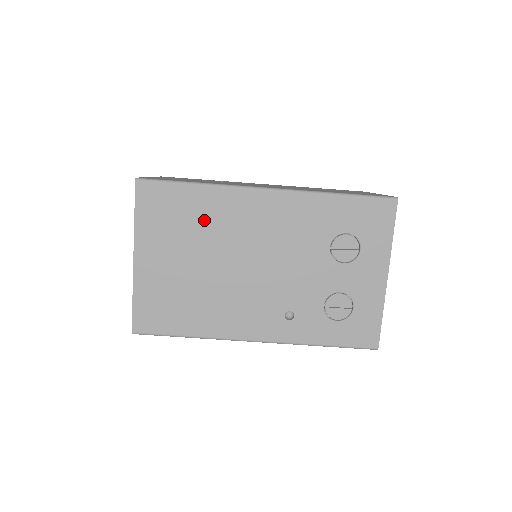
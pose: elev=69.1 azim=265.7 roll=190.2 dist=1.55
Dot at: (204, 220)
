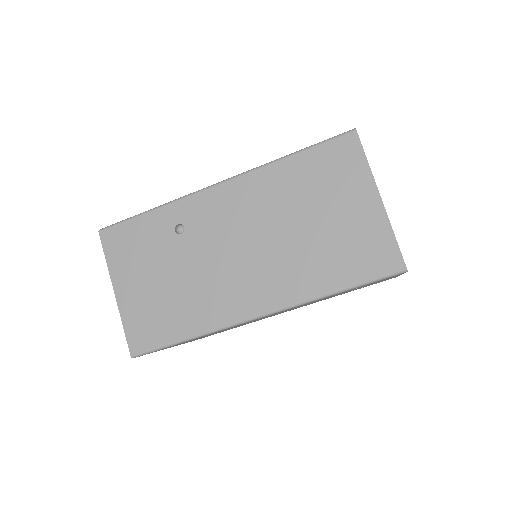
Dot at: occluded
